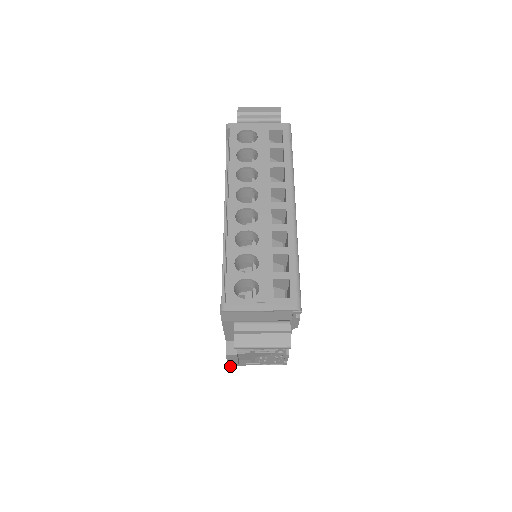
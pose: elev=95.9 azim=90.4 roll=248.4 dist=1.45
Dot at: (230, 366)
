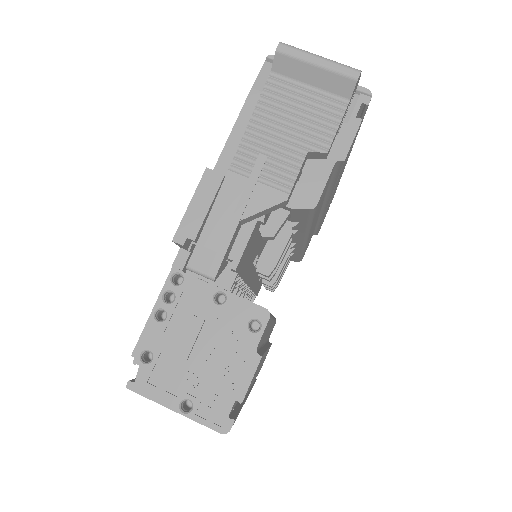
Dot at: (175, 242)
